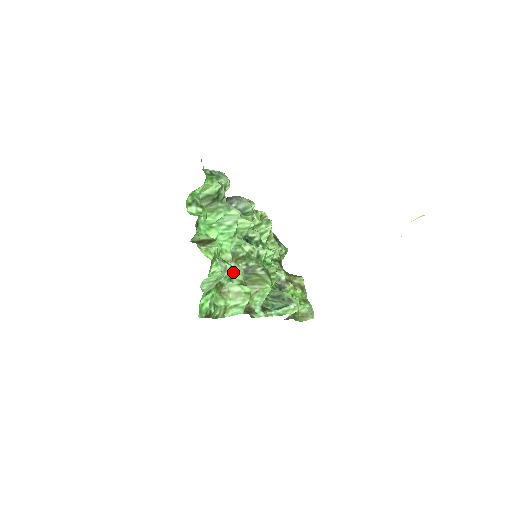
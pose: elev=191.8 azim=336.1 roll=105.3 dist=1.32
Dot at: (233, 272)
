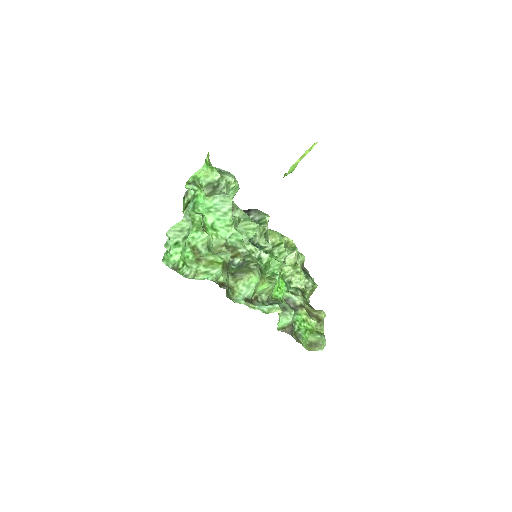
Dot at: (220, 252)
